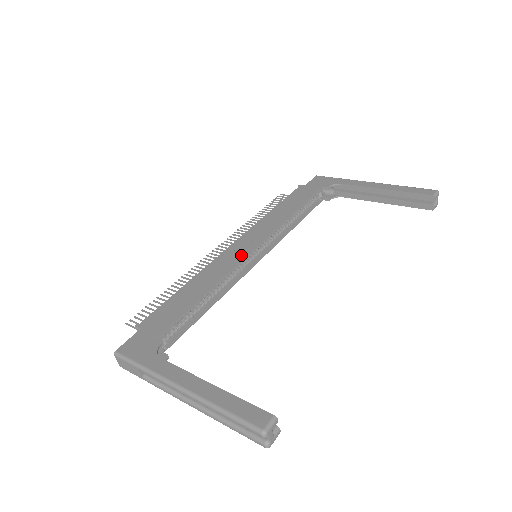
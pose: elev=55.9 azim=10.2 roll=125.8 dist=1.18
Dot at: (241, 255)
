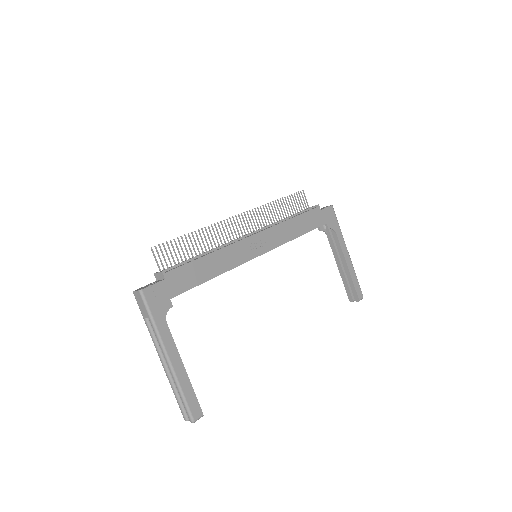
Dot at: (251, 255)
